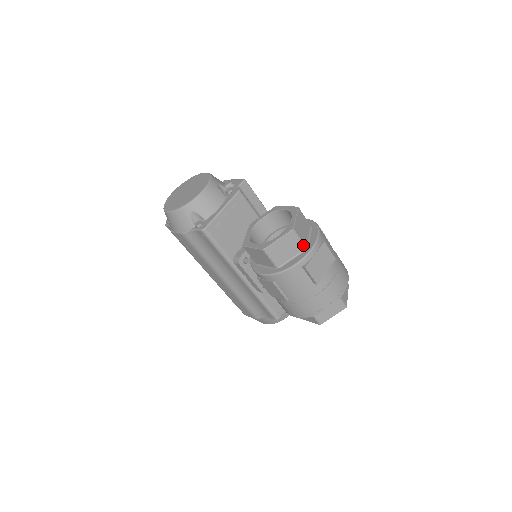
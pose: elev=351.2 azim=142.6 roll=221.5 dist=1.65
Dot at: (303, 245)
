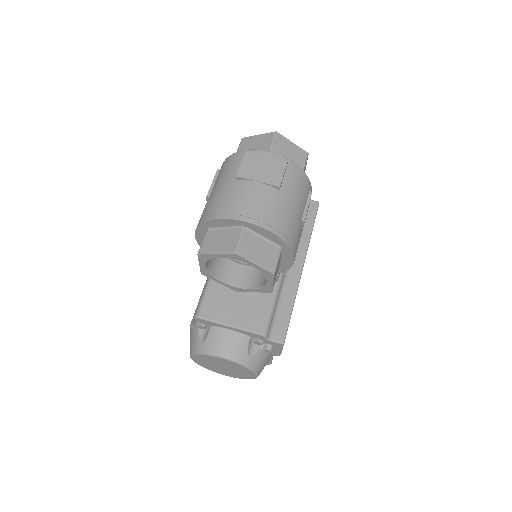
Dot at: (269, 150)
